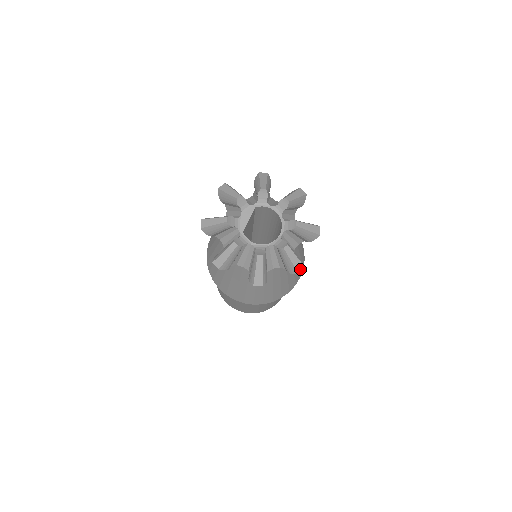
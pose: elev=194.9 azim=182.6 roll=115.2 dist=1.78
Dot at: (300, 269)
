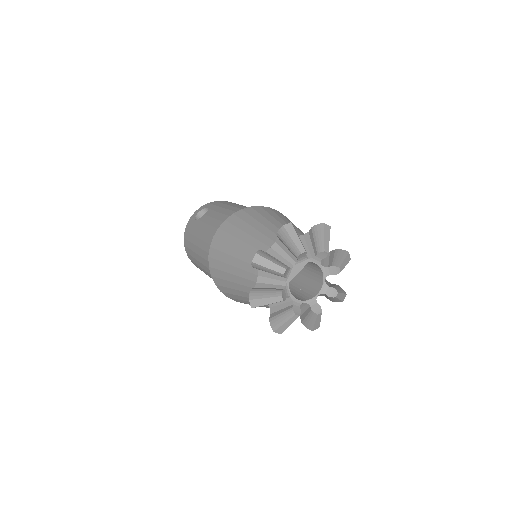
Dot at: (316, 328)
